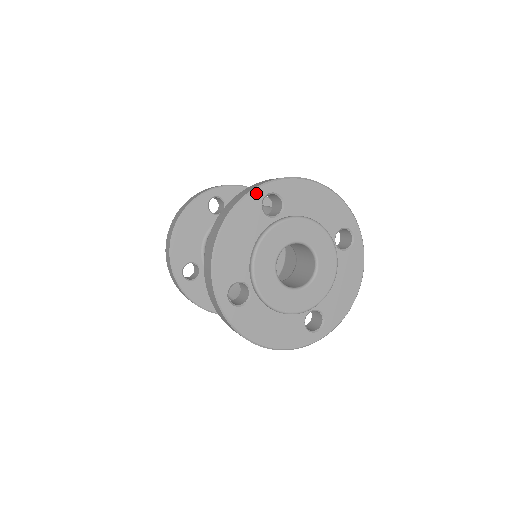
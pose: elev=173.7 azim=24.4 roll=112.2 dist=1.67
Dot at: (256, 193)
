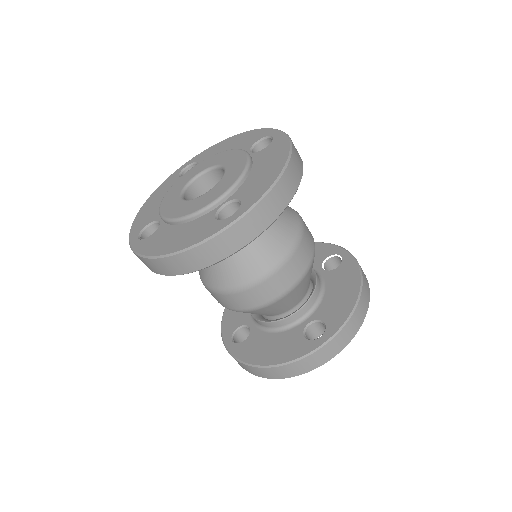
Dot at: (176, 172)
